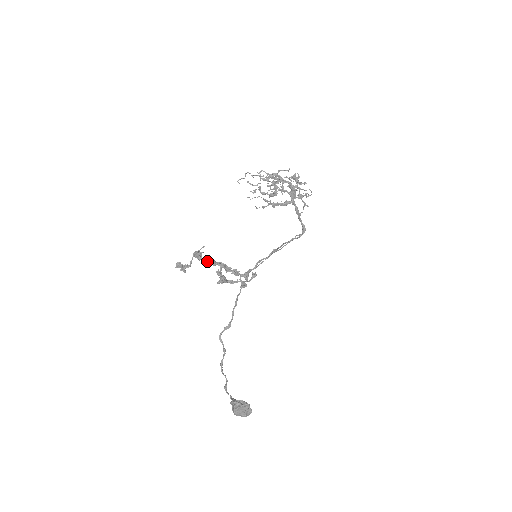
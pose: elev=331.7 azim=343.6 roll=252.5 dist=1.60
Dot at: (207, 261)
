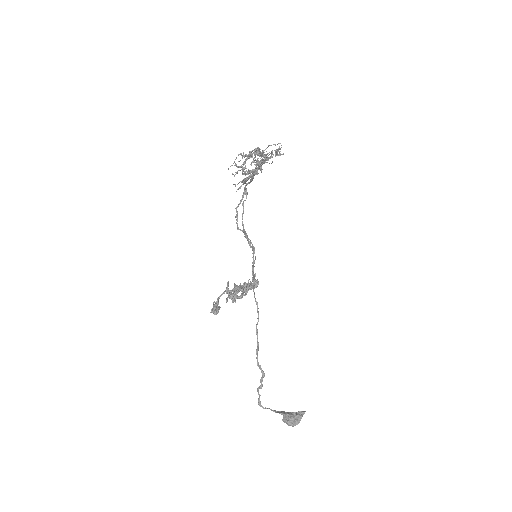
Dot at: occluded
